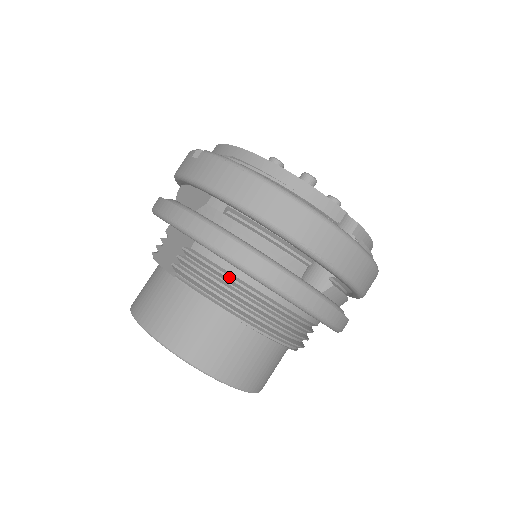
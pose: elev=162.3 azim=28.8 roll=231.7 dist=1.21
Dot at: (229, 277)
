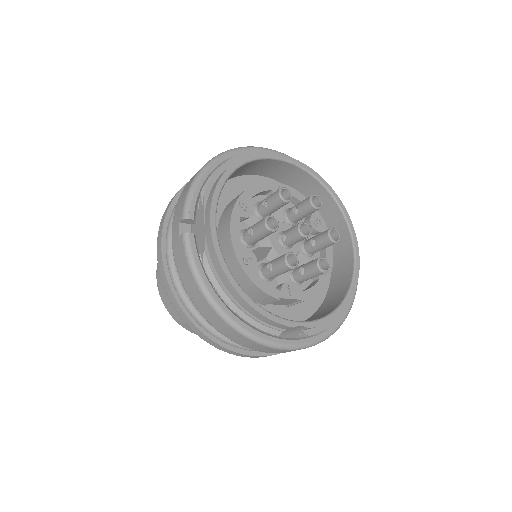
Dot at: occluded
